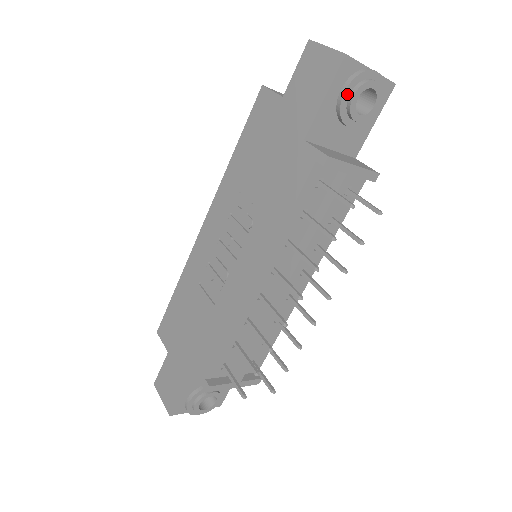
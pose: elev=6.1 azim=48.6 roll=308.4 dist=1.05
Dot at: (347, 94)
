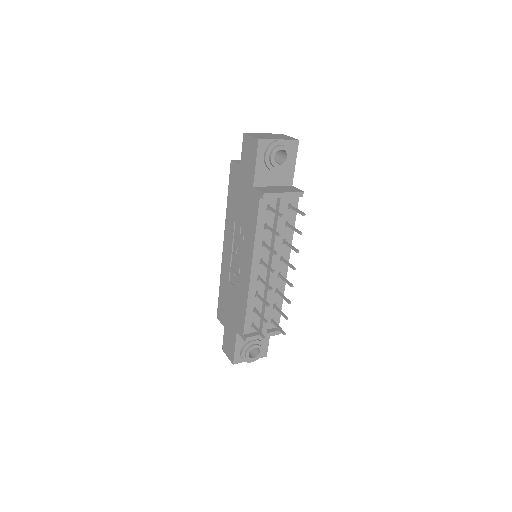
Dot at: (267, 157)
